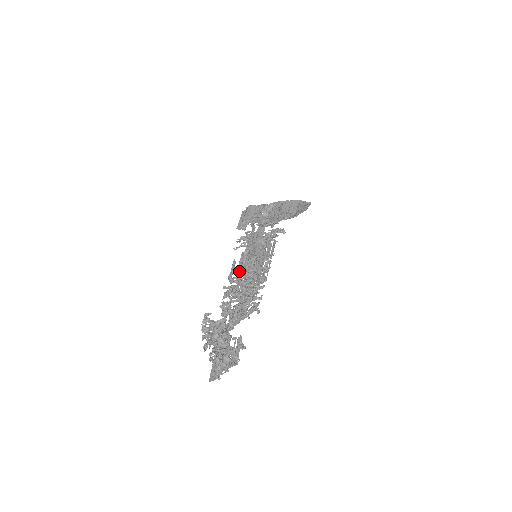
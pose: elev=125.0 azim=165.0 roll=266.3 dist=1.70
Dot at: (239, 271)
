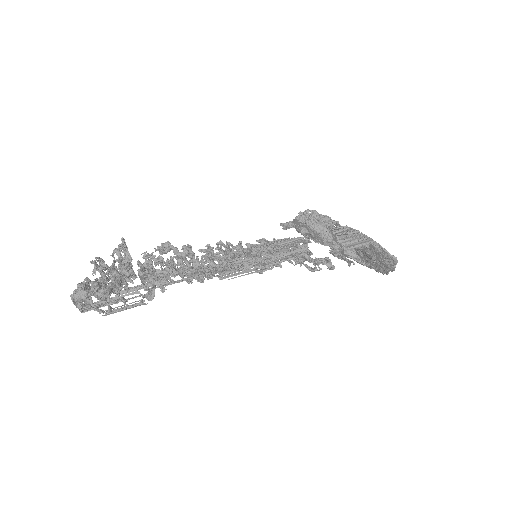
Dot at: occluded
